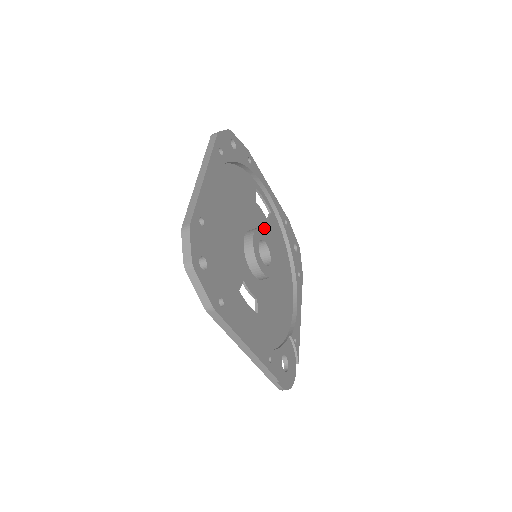
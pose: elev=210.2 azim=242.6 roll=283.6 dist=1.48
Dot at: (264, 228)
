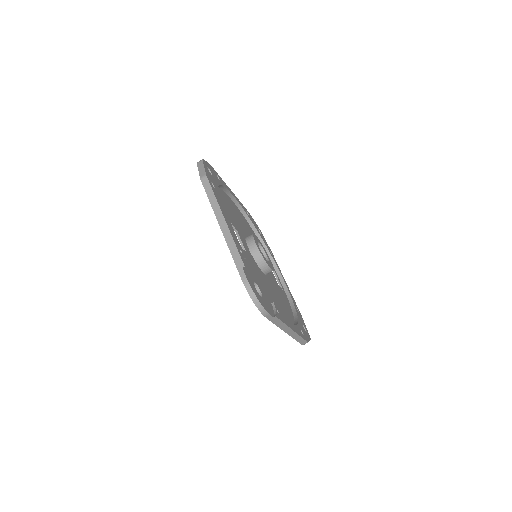
Dot at: (272, 276)
